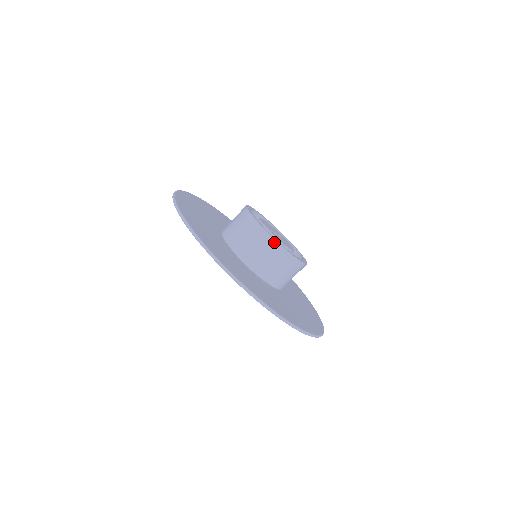
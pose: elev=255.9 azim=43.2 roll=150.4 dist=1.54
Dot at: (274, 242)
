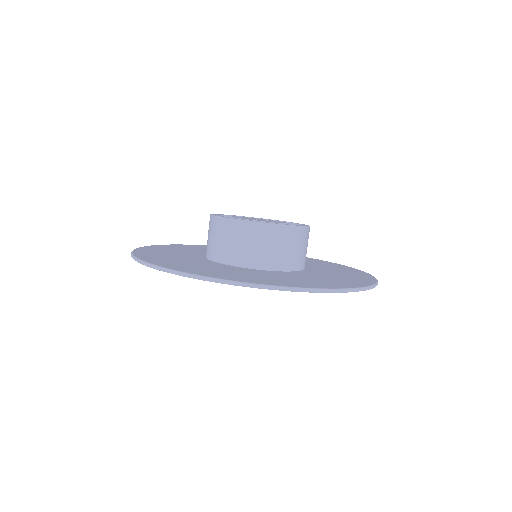
Dot at: (226, 221)
